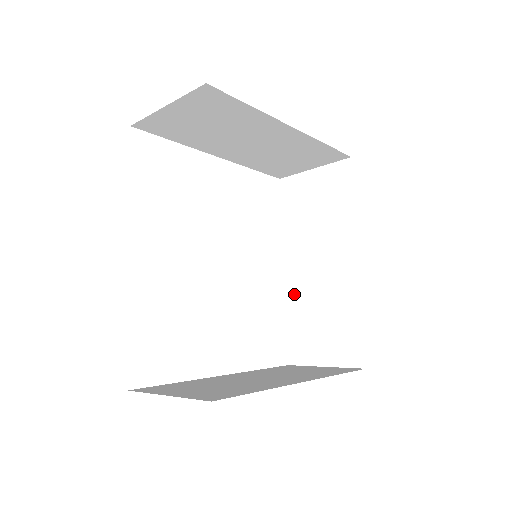
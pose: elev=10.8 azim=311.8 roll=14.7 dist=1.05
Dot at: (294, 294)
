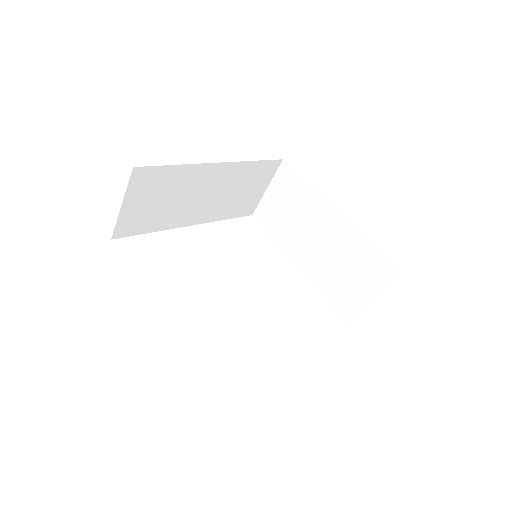
Dot at: occluded
